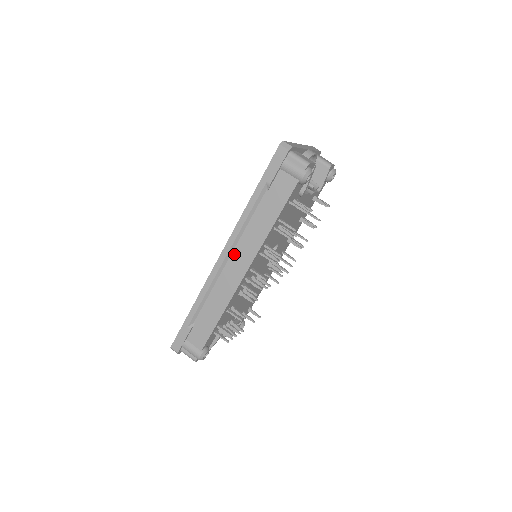
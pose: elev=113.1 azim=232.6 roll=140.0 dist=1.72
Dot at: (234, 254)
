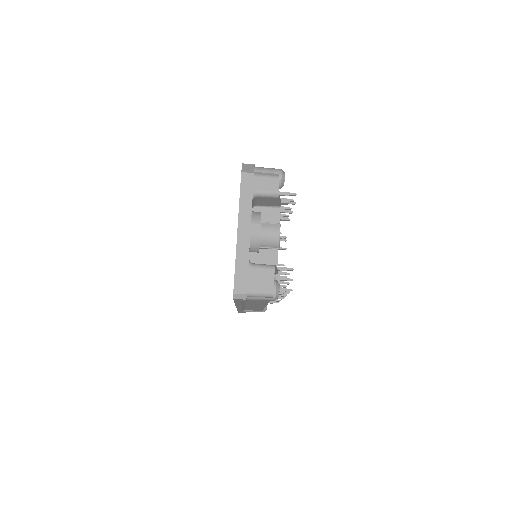
Dot at: occluded
